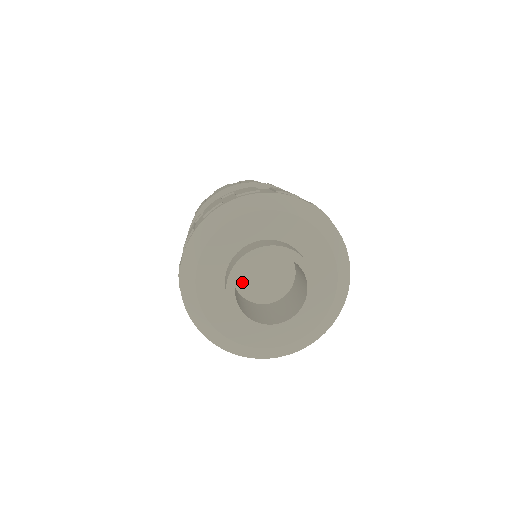
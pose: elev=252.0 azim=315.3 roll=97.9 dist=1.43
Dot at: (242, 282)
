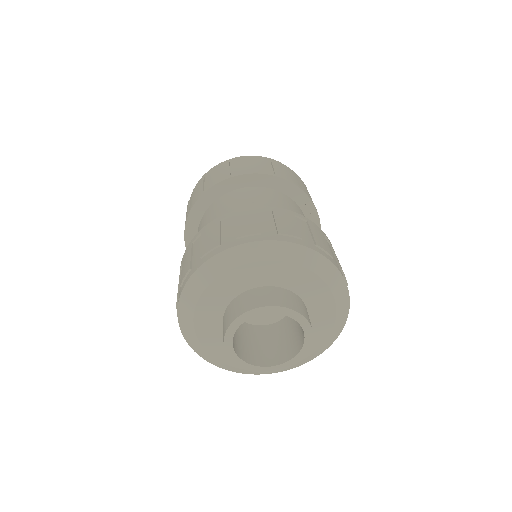
Dot at: (255, 318)
